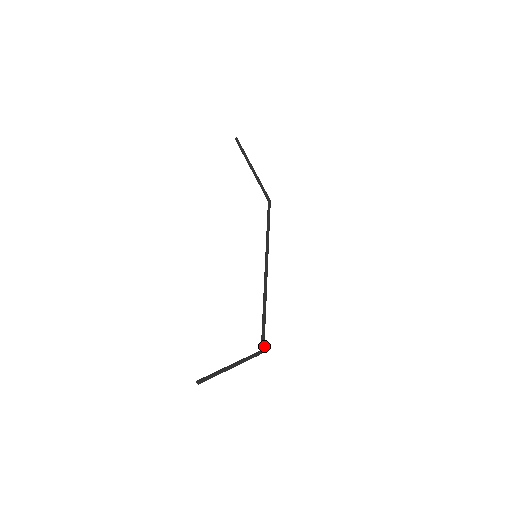
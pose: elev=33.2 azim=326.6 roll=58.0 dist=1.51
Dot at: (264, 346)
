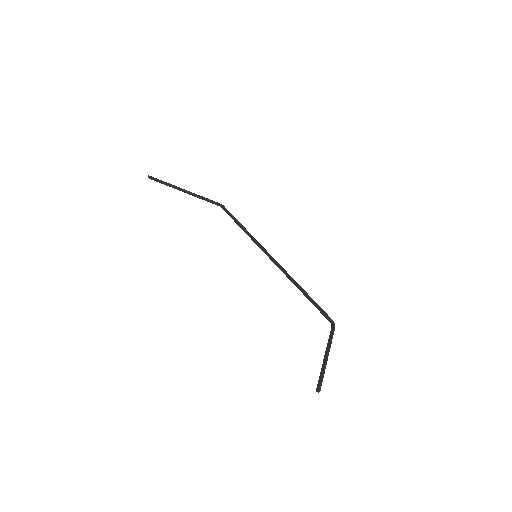
Dot at: (331, 319)
